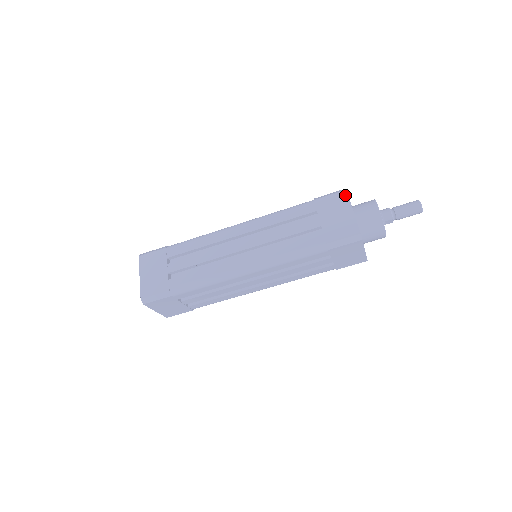
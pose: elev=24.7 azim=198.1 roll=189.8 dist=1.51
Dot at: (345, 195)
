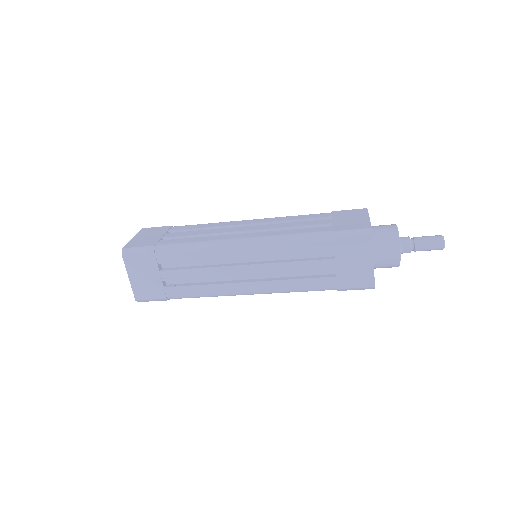
Dot at: (364, 210)
